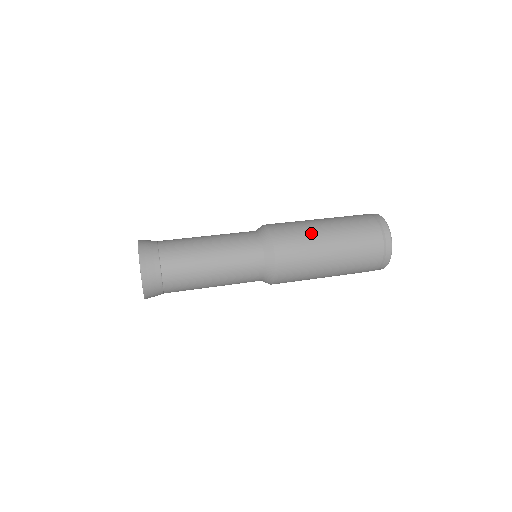
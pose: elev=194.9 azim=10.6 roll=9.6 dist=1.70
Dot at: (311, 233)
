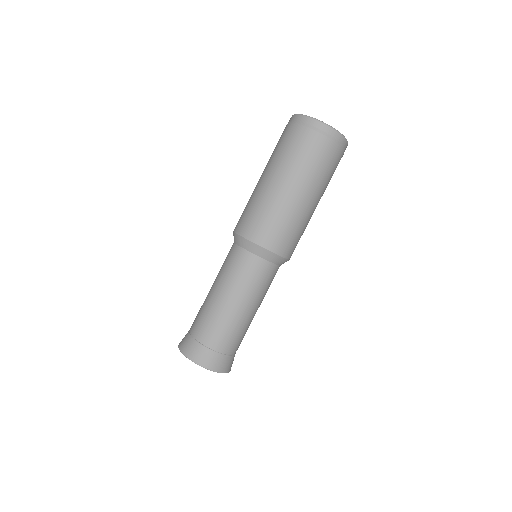
Dot at: (253, 194)
